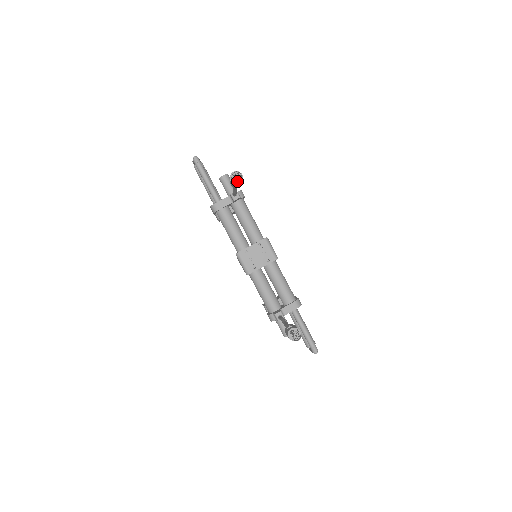
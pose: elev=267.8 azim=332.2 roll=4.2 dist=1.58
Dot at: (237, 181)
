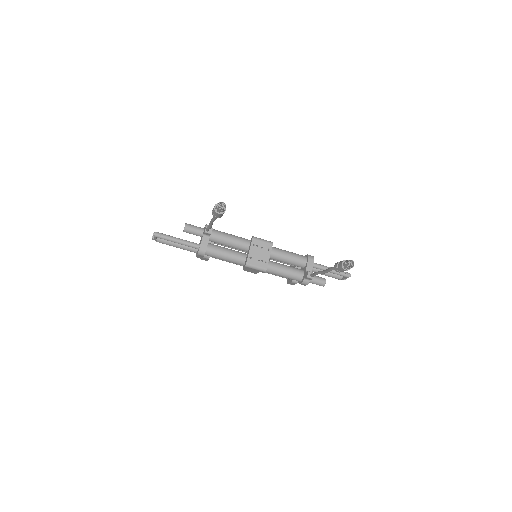
Dot at: (225, 209)
